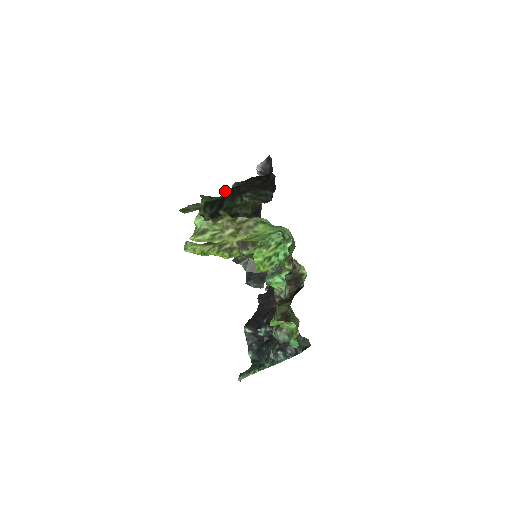
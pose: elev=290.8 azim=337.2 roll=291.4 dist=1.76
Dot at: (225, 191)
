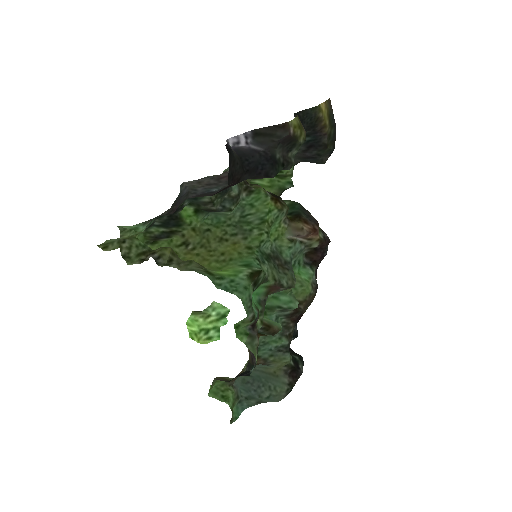
Dot at: occluded
